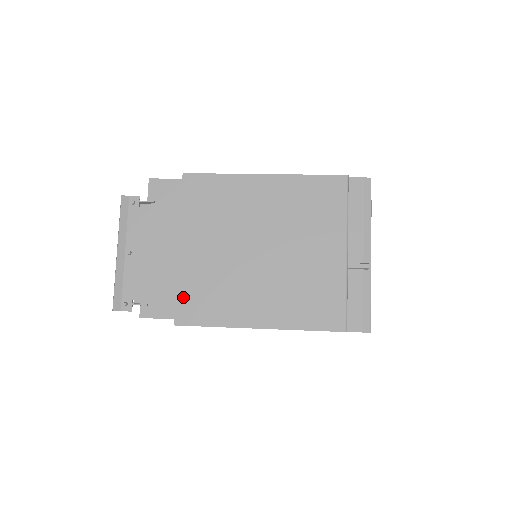
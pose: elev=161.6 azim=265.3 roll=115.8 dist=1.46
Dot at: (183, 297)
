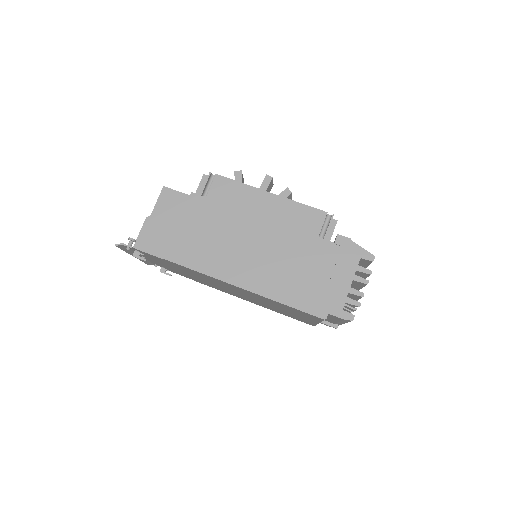
Dot at: occluded
